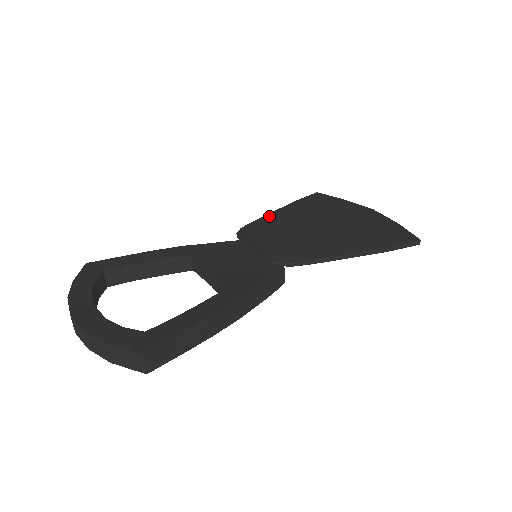
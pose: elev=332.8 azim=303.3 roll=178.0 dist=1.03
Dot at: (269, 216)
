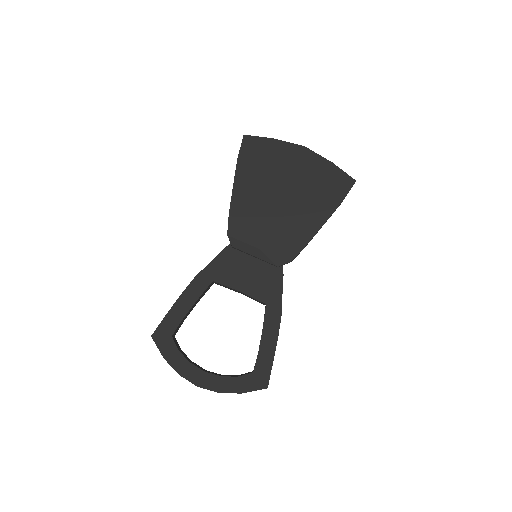
Dot at: (235, 203)
